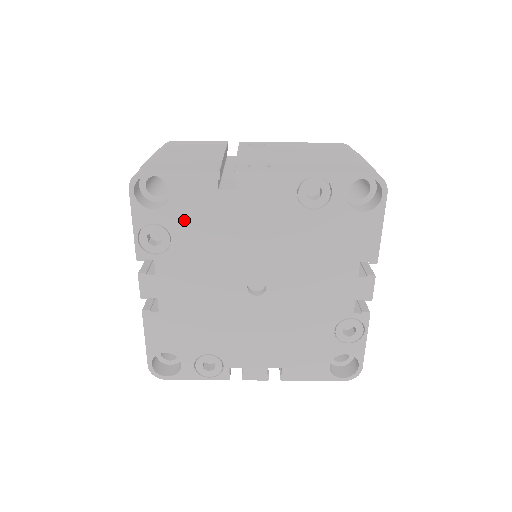
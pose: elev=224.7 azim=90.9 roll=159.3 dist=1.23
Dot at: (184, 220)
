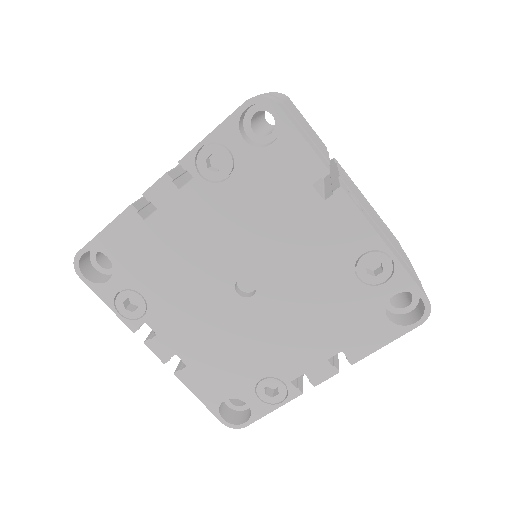
Dot at: (257, 176)
